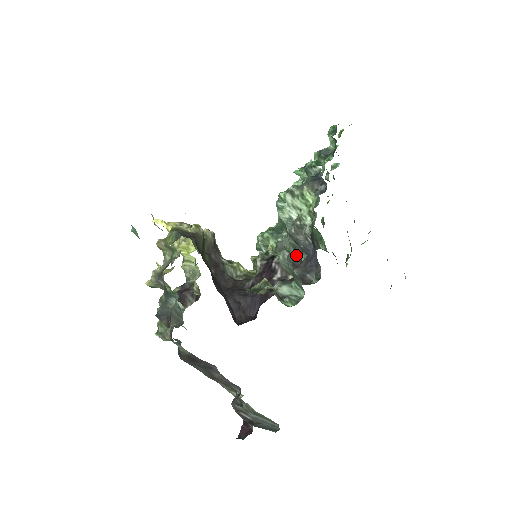
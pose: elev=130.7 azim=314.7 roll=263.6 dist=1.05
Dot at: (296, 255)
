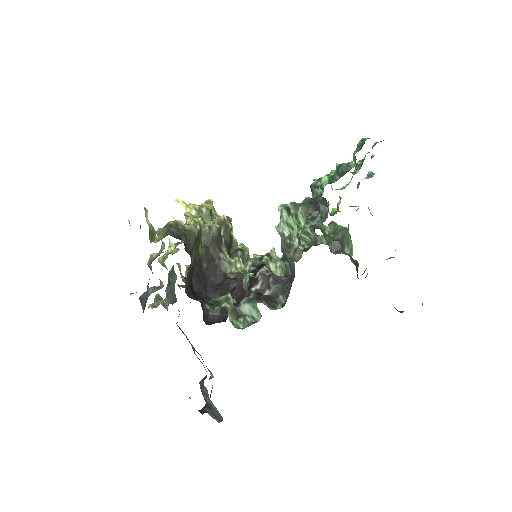
Dot at: occluded
